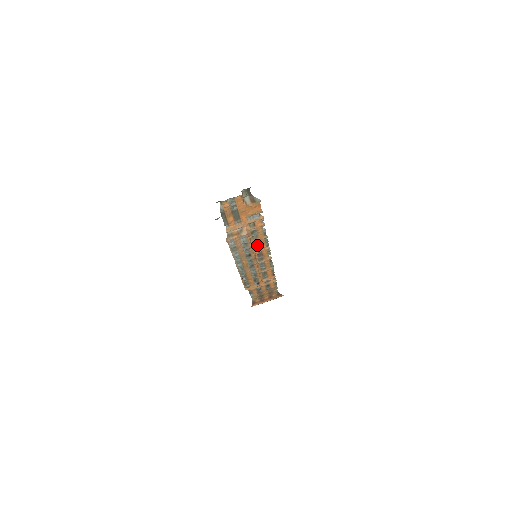
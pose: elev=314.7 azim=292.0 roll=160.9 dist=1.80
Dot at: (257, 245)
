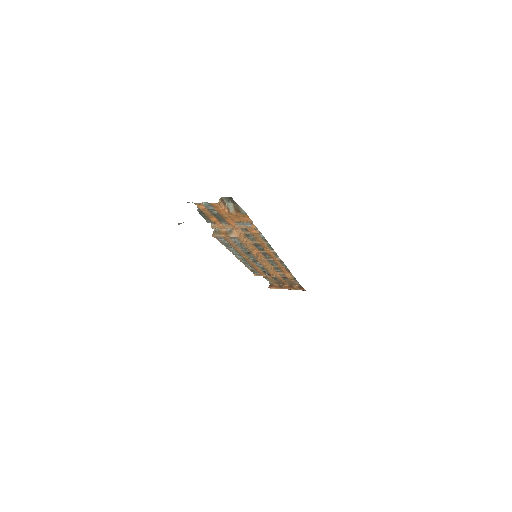
Dot at: (258, 246)
